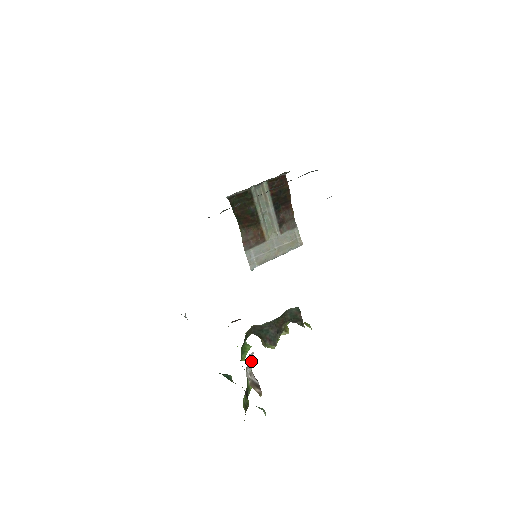
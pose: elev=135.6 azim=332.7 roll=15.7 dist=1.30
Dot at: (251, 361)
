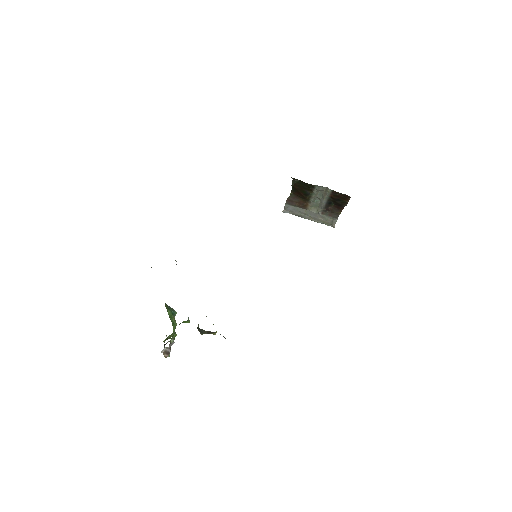
Dot at: (171, 345)
